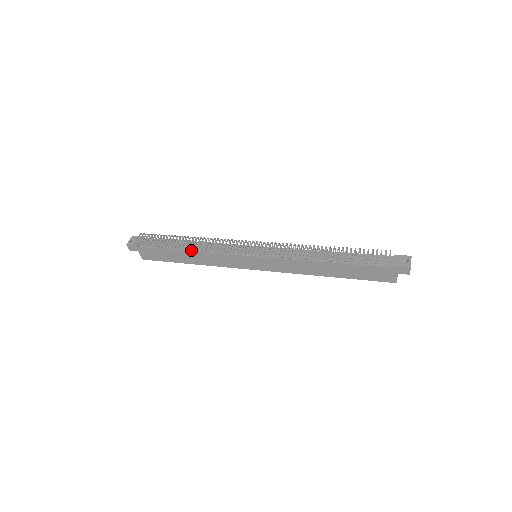
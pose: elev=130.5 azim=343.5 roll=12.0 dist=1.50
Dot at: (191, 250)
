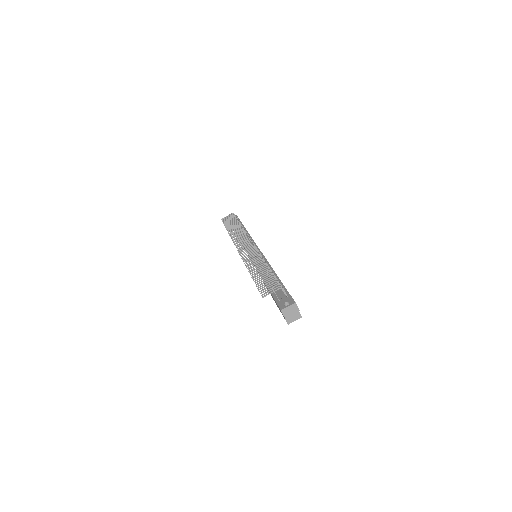
Dot at: occluded
